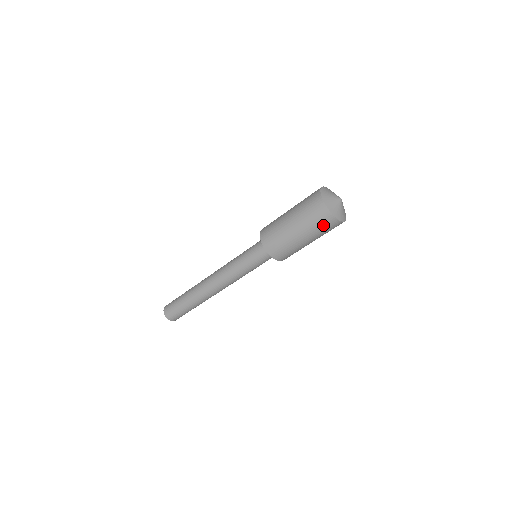
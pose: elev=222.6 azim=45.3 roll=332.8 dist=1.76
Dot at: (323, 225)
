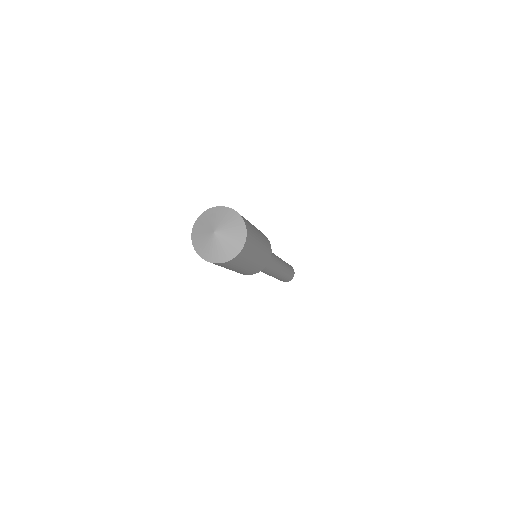
Dot at: (218, 265)
